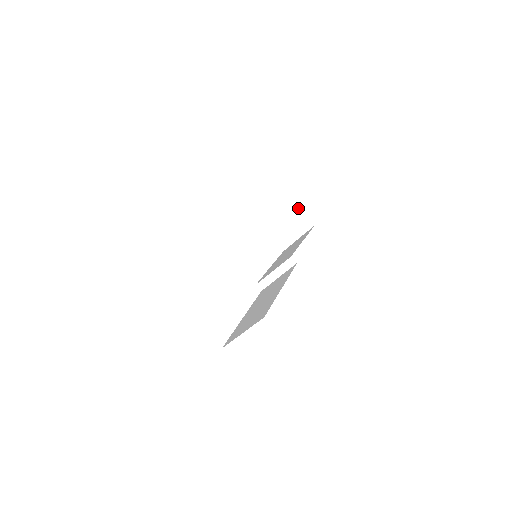
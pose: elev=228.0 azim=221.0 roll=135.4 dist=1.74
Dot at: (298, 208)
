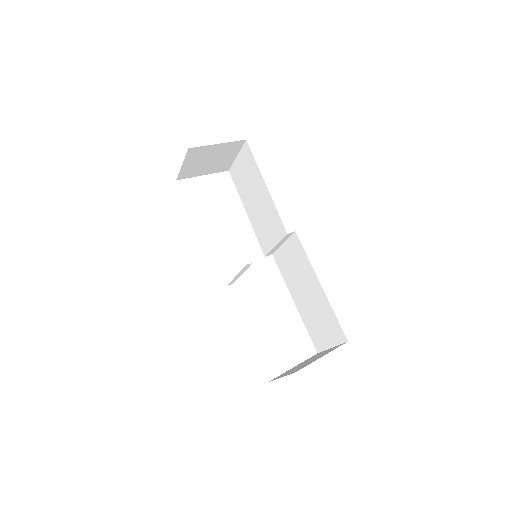
Dot at: (219, 144)
